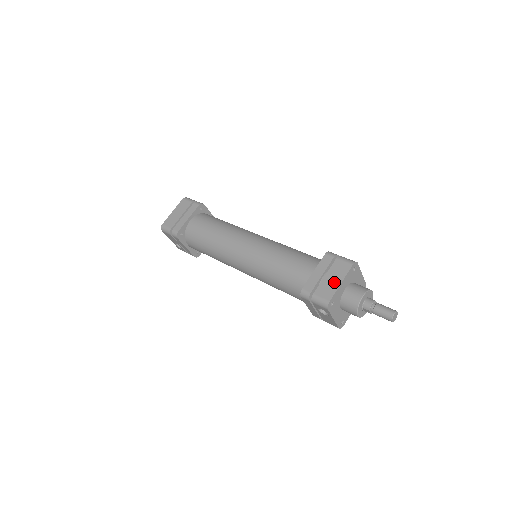
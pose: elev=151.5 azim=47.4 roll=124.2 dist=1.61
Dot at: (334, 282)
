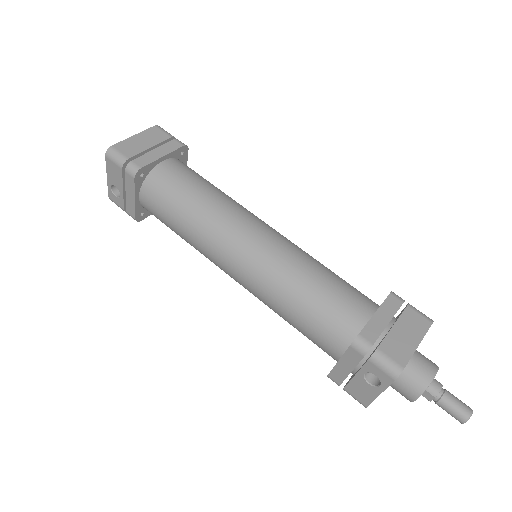
Dot at: (408, 340)
